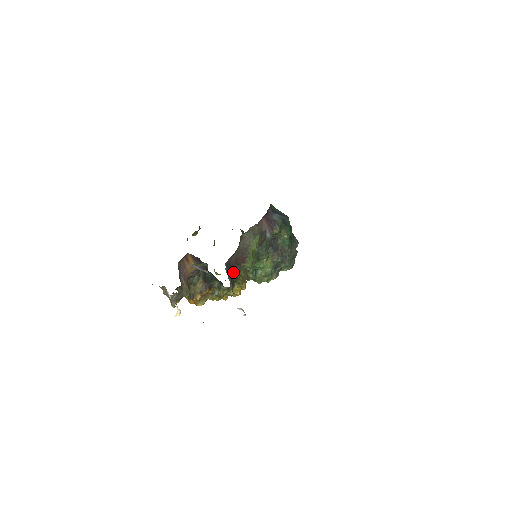
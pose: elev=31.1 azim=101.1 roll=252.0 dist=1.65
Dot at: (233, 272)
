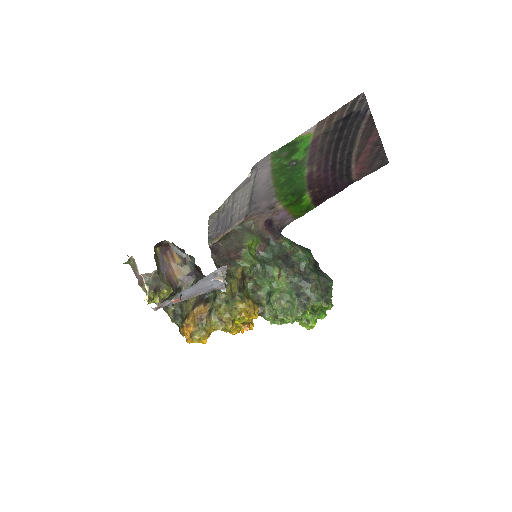
Dot at: occluded
